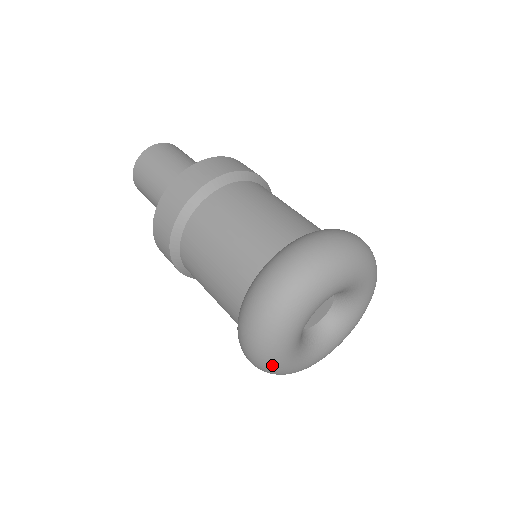
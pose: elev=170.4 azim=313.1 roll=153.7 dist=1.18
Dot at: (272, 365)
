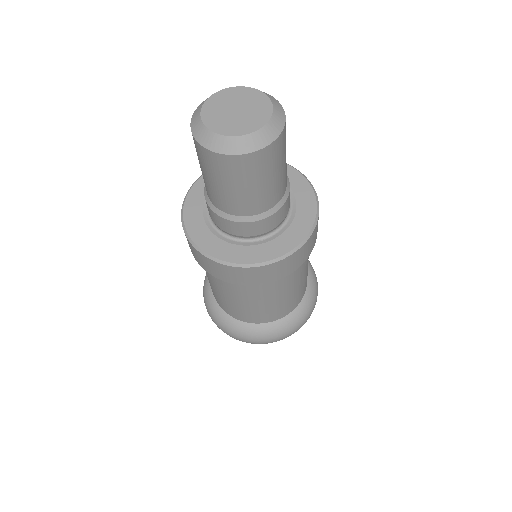
Dot at: occluded
